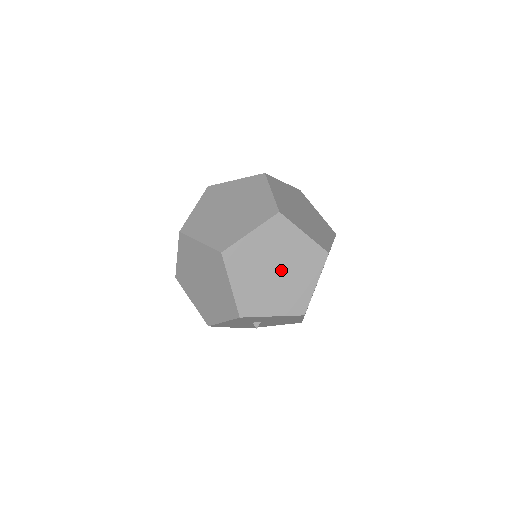
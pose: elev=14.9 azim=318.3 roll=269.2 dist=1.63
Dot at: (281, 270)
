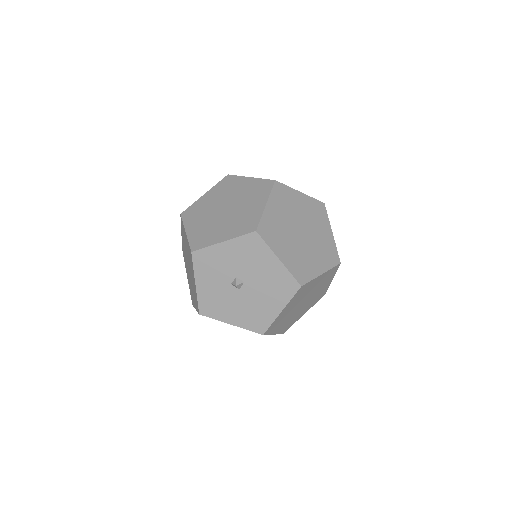
Dot at: (305, 236)
